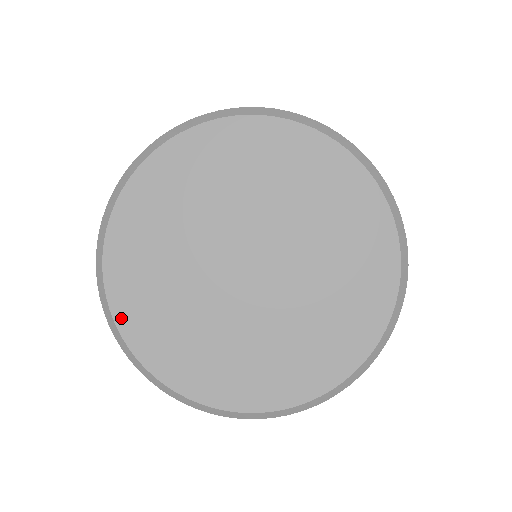
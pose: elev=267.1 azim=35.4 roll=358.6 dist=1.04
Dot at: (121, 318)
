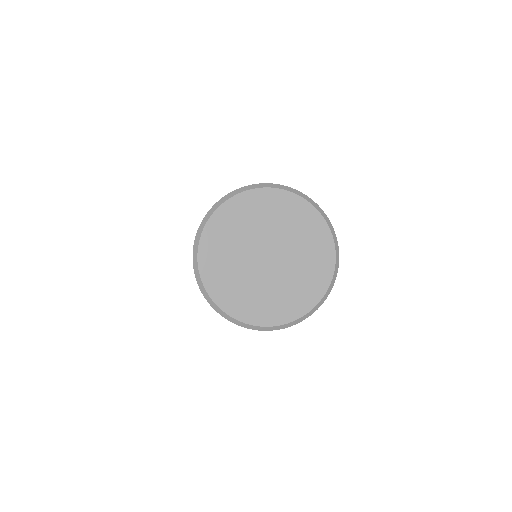
Dot at: (201, 259)
